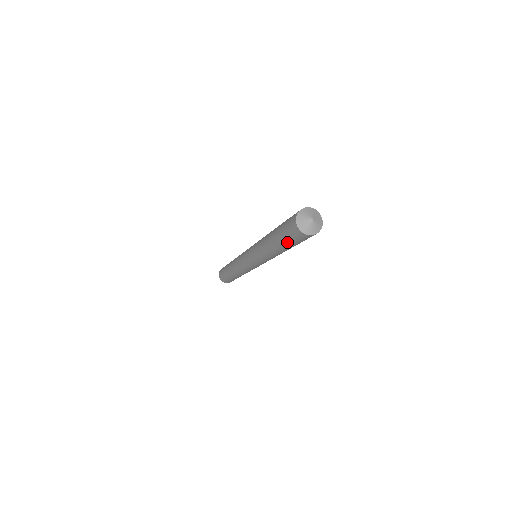
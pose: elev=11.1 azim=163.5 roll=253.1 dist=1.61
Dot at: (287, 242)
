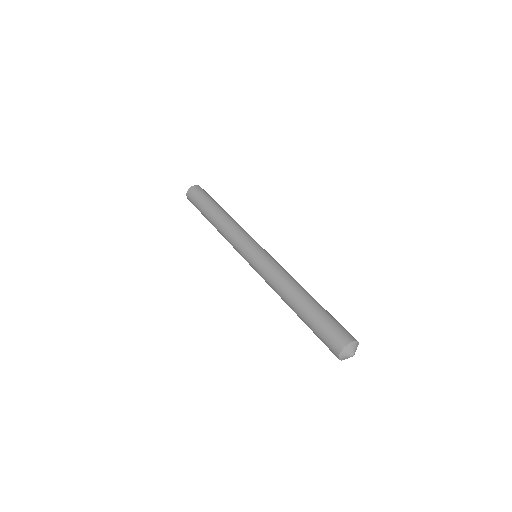
Dot at: (314, 330)
